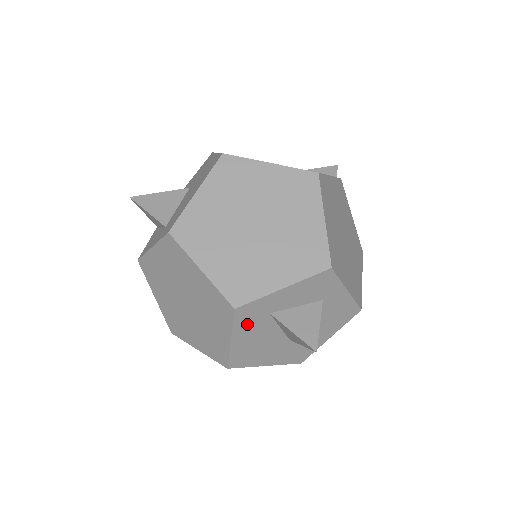
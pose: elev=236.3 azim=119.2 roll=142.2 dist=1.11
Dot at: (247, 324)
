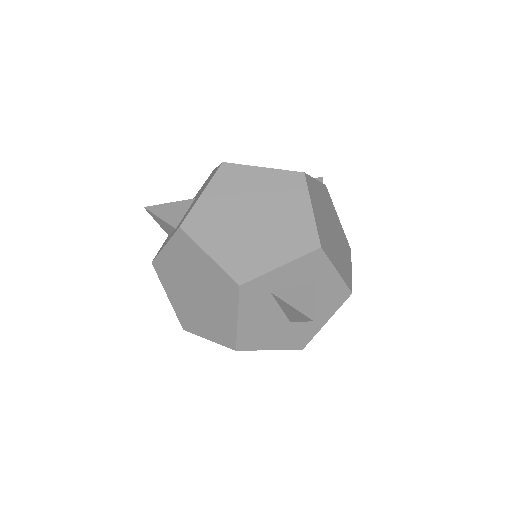
Dot at: (251, 302)
